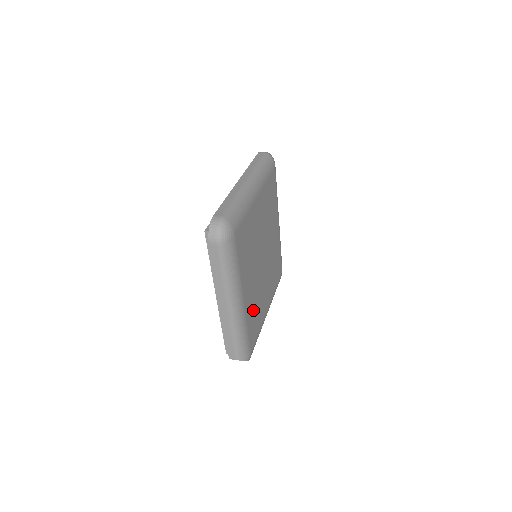
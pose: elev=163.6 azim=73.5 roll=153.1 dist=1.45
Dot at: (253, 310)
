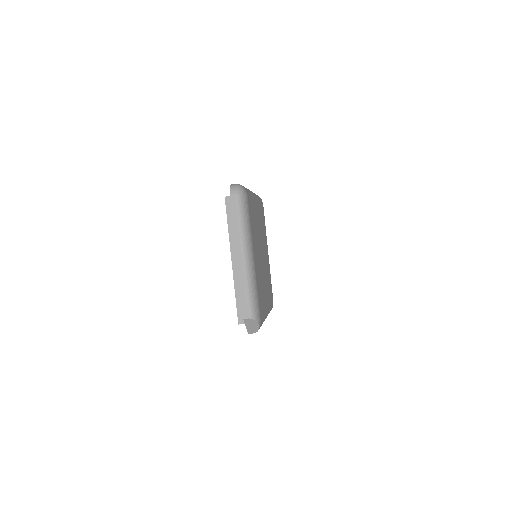
Dot at: (259, 284)
